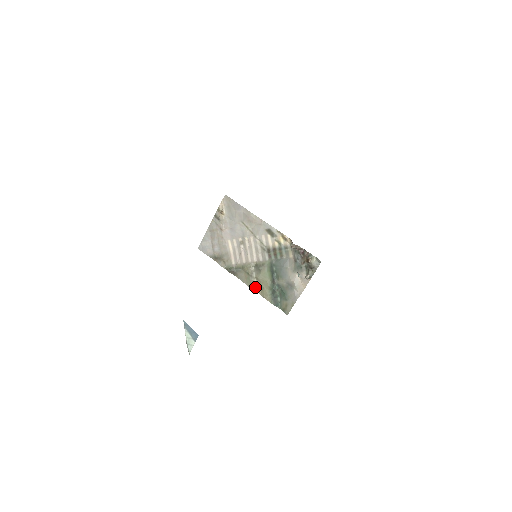
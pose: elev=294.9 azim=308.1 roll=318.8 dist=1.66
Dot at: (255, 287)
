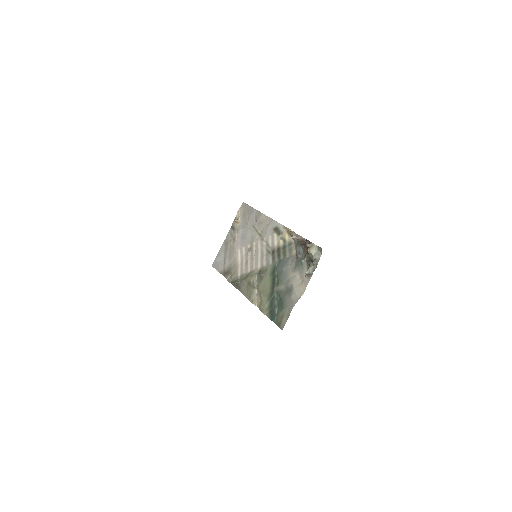
Dot at: (254, 299)
